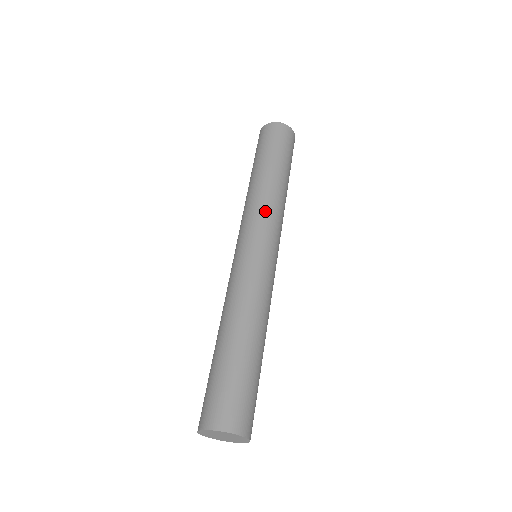
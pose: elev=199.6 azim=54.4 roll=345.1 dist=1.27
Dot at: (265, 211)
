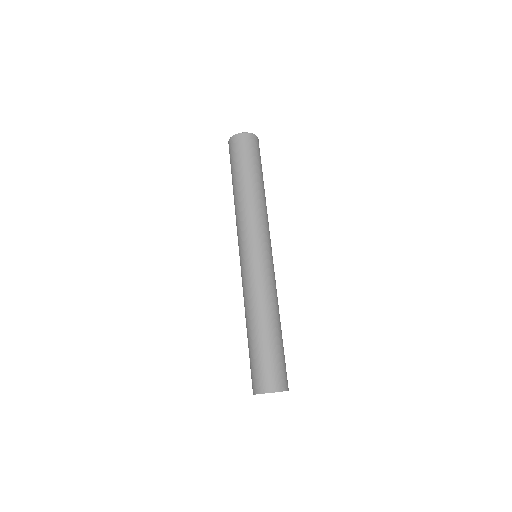
Dot at: (265, 222)
